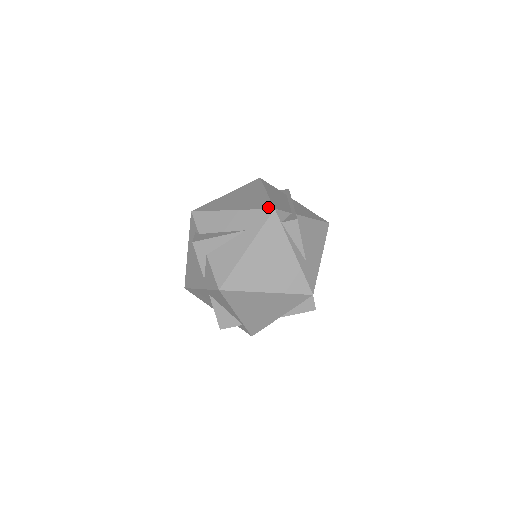
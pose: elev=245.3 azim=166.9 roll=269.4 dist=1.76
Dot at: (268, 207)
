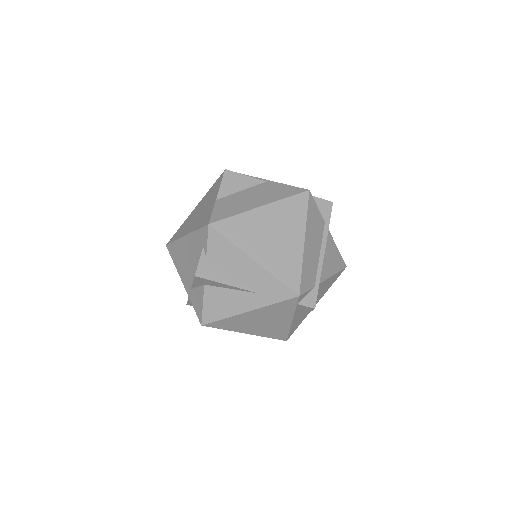
Dot at: (294, 287)
